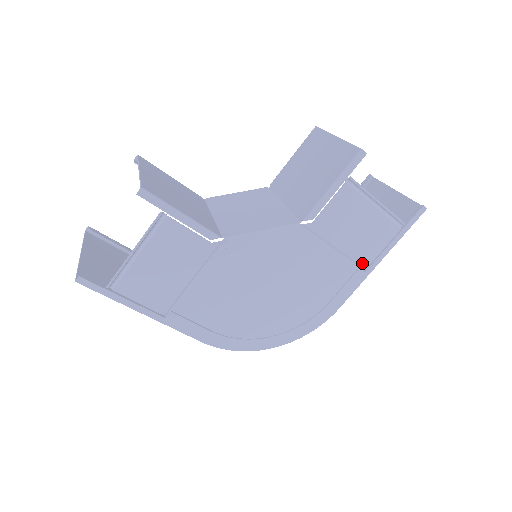
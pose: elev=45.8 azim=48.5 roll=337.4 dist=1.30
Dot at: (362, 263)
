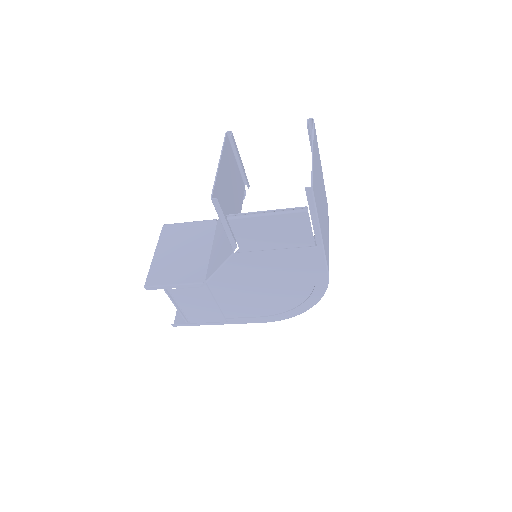
Dot at: (307, 245)
